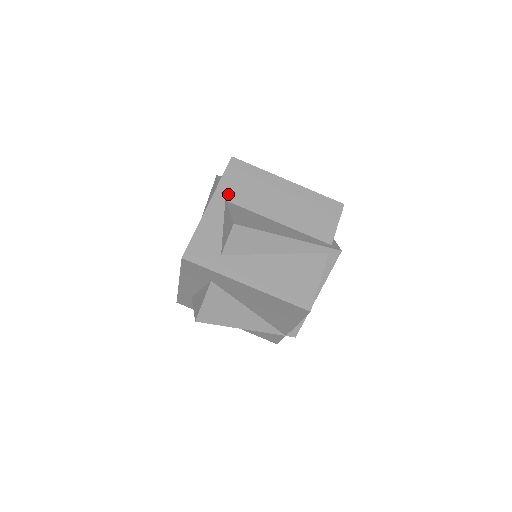
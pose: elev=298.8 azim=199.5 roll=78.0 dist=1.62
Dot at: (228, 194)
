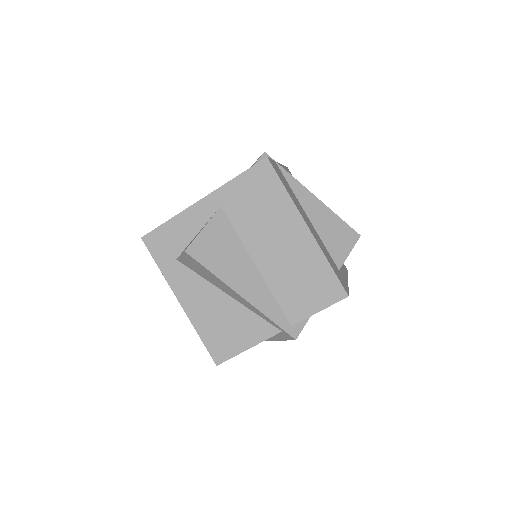
Dot at: (229, 201)
